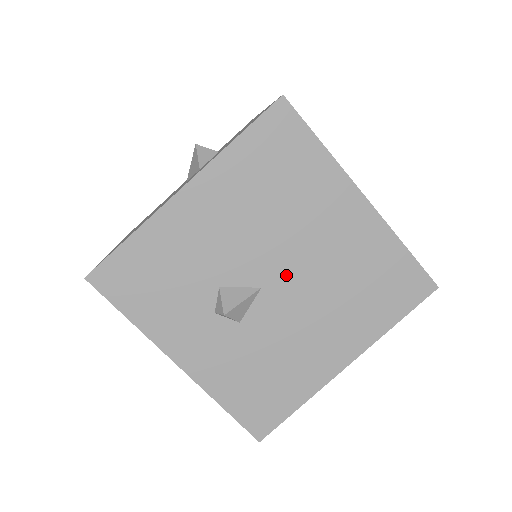
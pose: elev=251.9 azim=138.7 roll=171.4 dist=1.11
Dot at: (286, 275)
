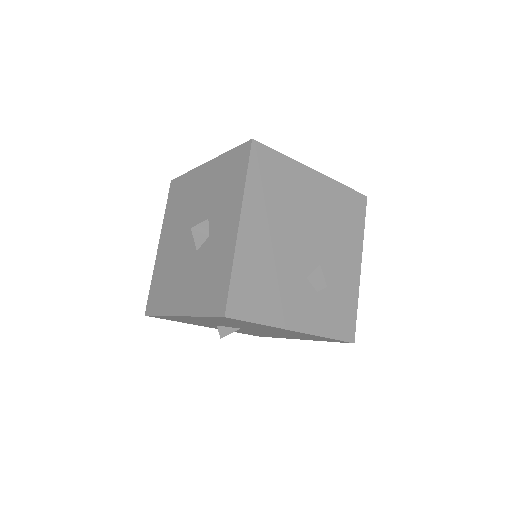
Dot at: occluded
